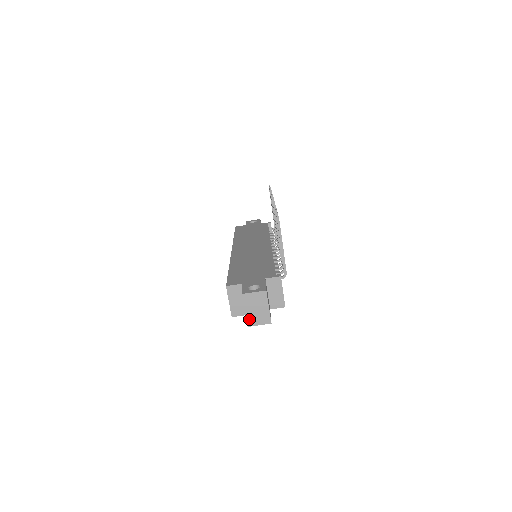
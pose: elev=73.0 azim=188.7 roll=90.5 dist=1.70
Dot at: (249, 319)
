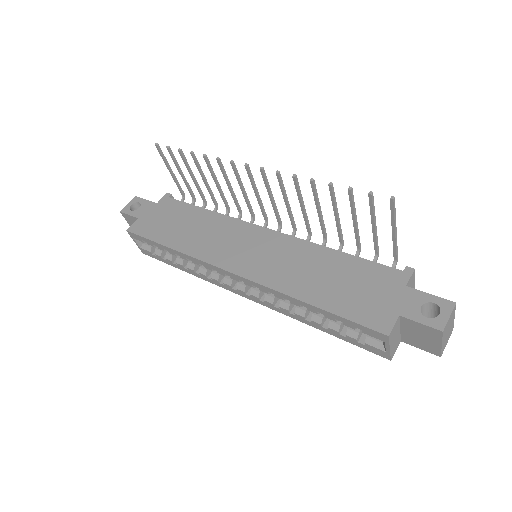
Dot at: (443, 349)
